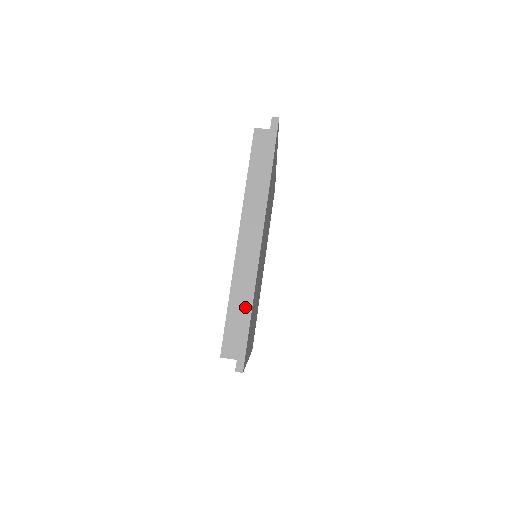
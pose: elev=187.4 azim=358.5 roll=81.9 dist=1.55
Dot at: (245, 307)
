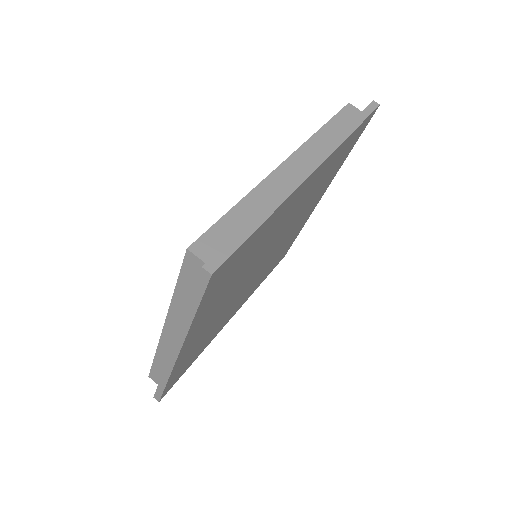
Dot at: (161, 378)
